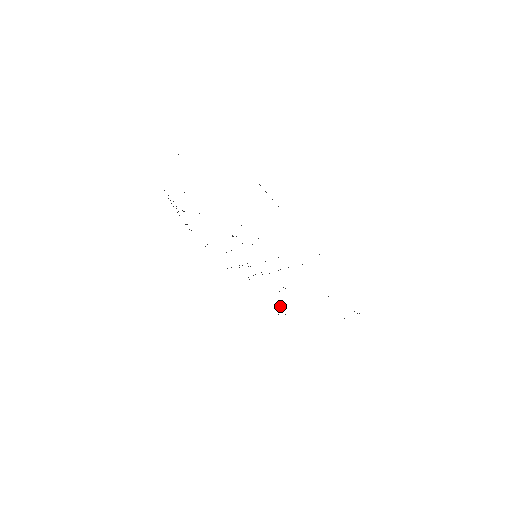
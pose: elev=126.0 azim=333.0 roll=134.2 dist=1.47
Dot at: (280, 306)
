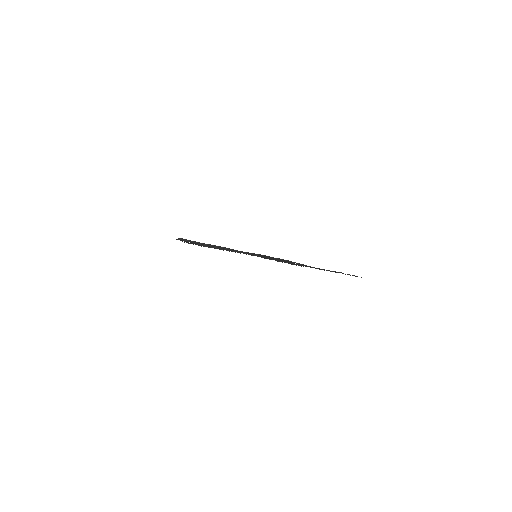
Dot at: occluded
